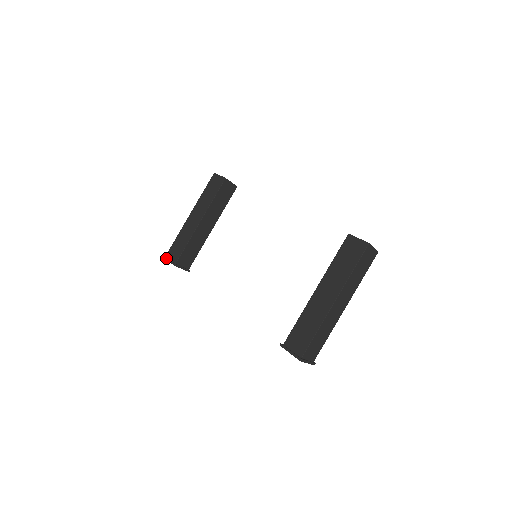
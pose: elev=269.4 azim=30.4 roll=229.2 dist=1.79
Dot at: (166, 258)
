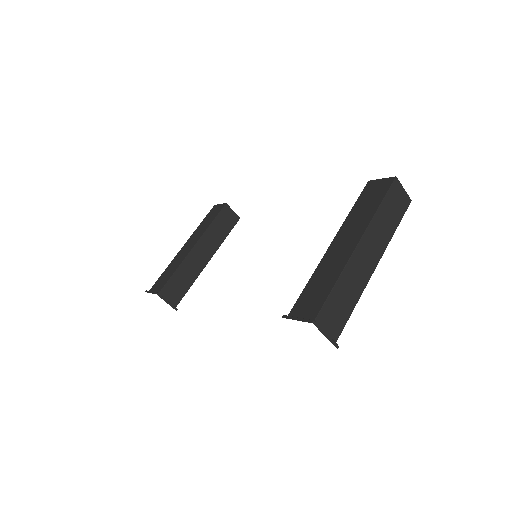
Dot at: (149, 291)
